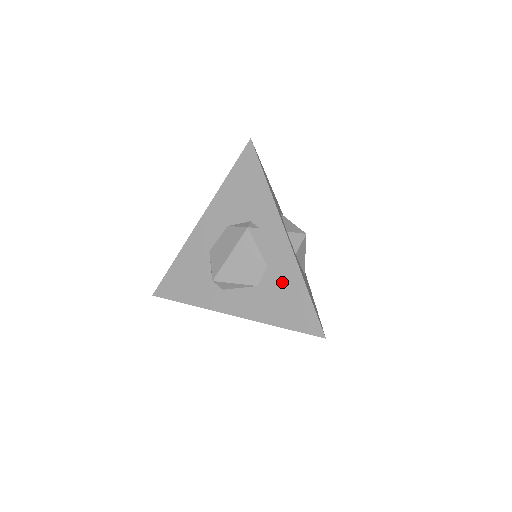
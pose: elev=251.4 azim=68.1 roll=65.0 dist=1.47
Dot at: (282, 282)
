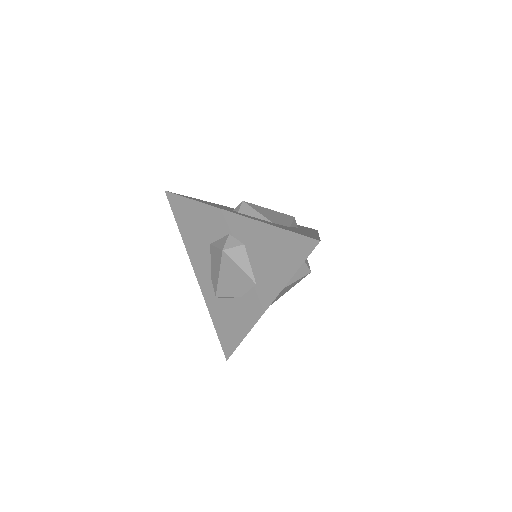
Dot at: (298, 230)
